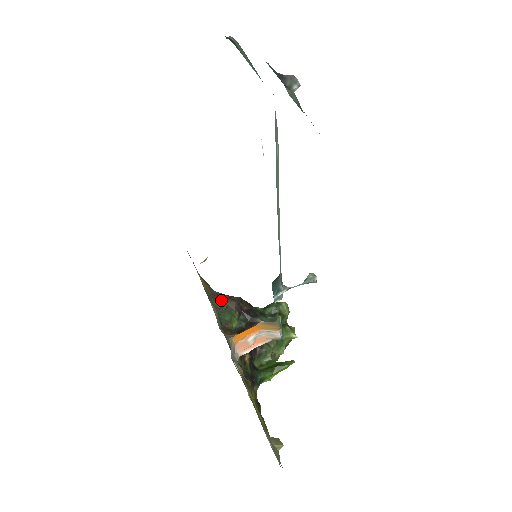
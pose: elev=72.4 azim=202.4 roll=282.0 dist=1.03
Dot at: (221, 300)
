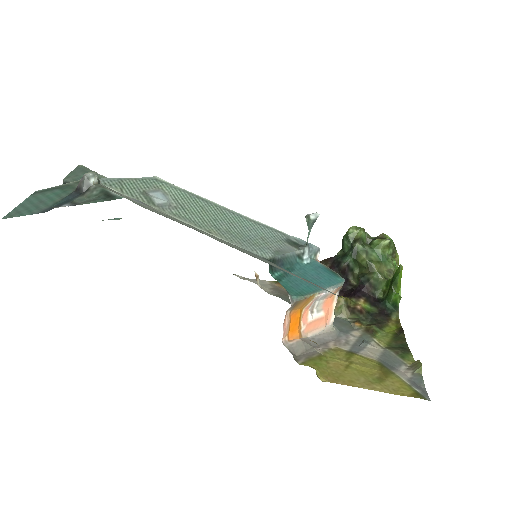
Dot at: occluded
